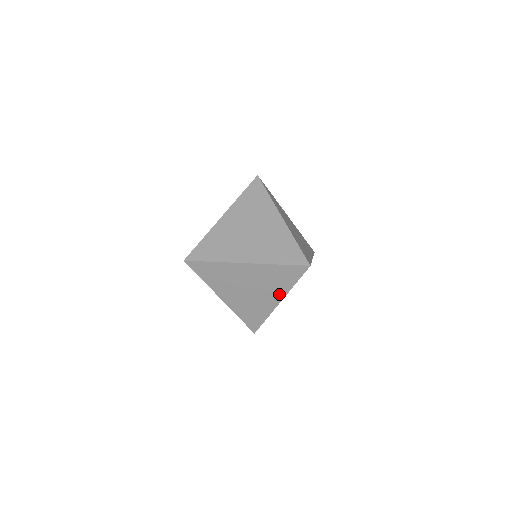
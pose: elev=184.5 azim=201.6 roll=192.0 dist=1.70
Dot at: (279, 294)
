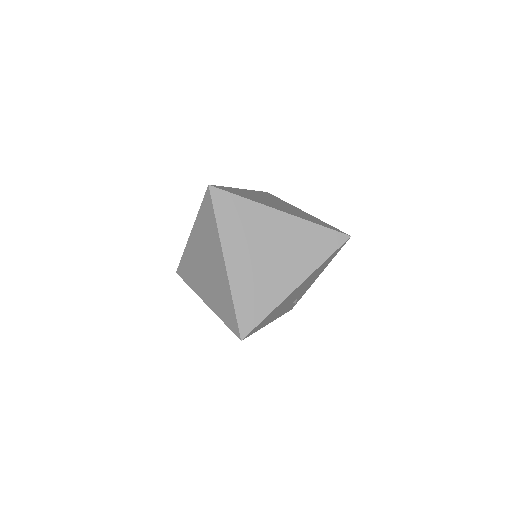
Dot at: (302, 272)
